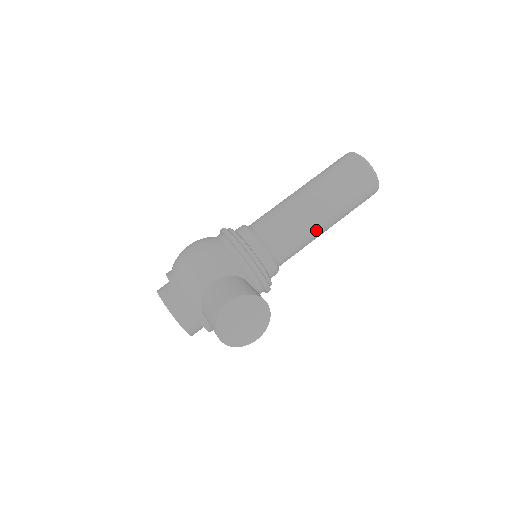
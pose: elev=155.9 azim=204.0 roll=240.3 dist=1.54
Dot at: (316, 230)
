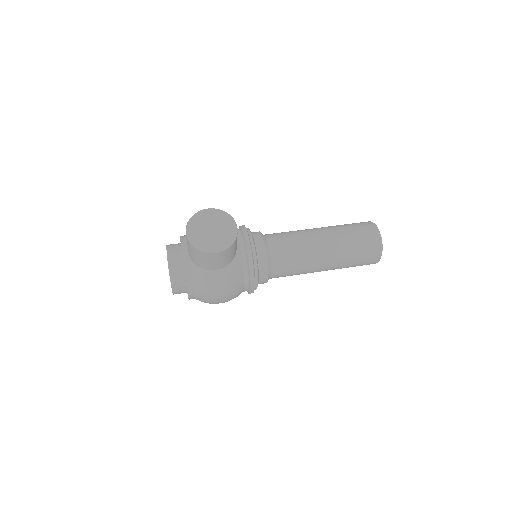
Dot at: (312, 246)
